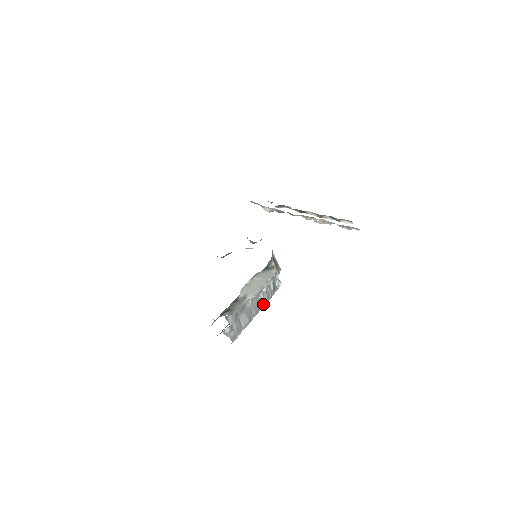
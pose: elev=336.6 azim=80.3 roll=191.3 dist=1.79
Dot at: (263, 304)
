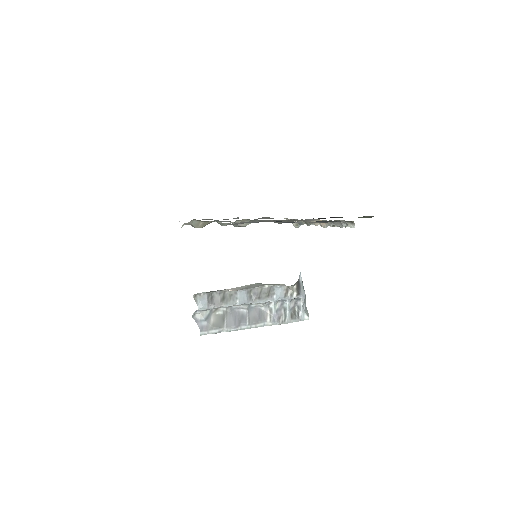
Dot at: (267, 323)
